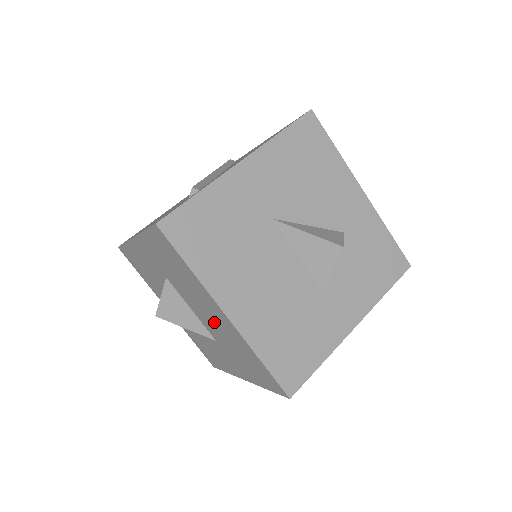
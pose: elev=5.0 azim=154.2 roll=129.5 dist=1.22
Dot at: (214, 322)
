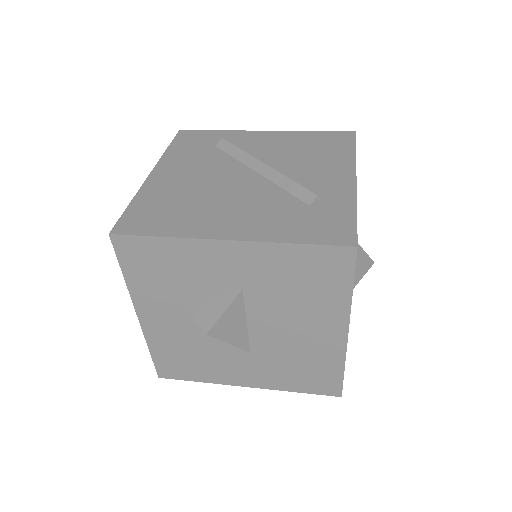
Dot at: (295, 337)
